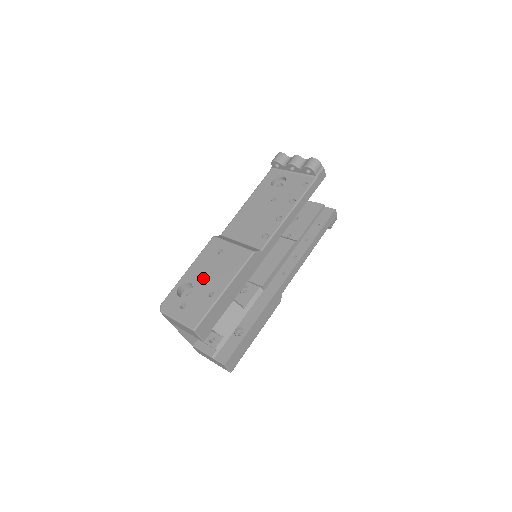
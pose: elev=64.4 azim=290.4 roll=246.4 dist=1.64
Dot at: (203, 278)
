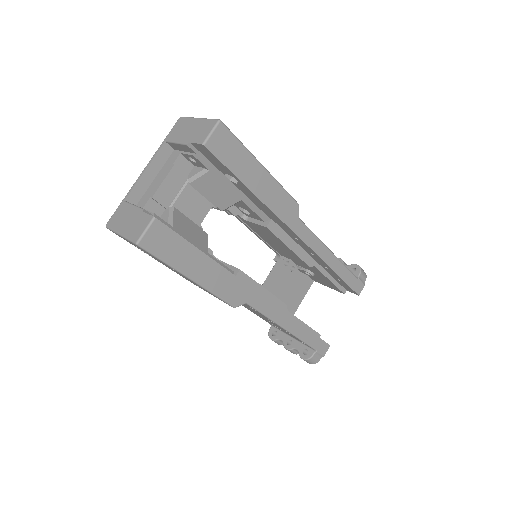
Dot at: occluded
